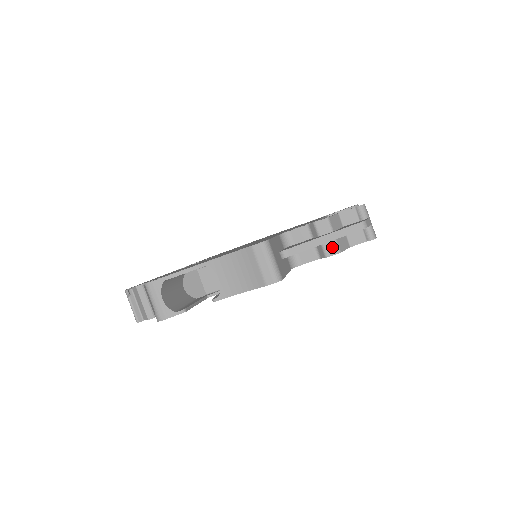
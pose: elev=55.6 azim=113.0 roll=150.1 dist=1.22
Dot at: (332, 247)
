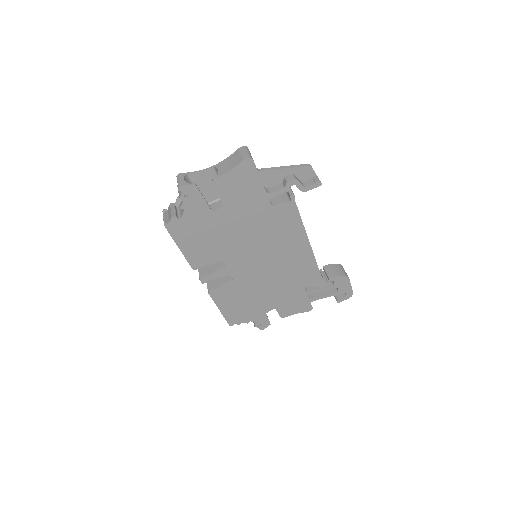
Dot at: (291, 177)
